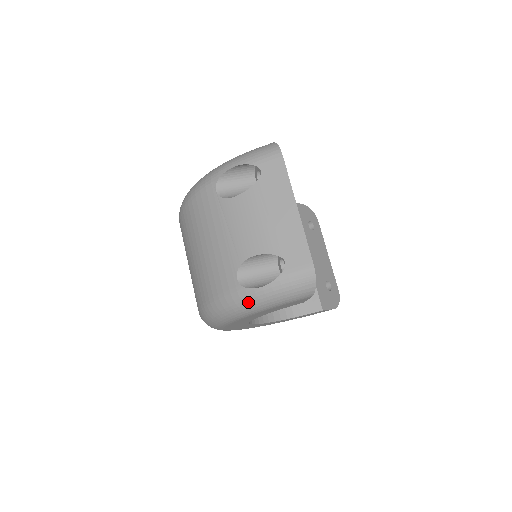
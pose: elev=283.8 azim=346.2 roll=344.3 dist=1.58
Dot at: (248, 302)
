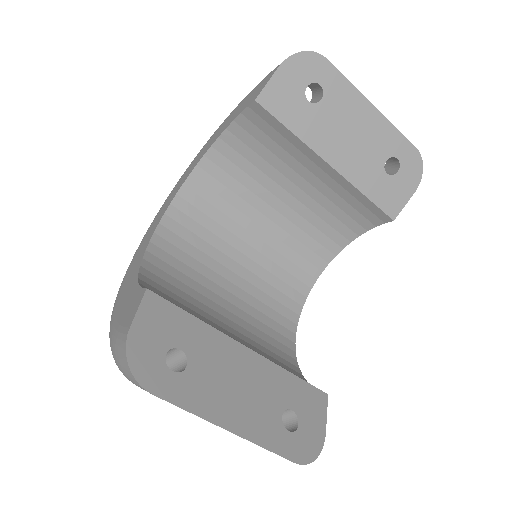
Dot at: occluded
